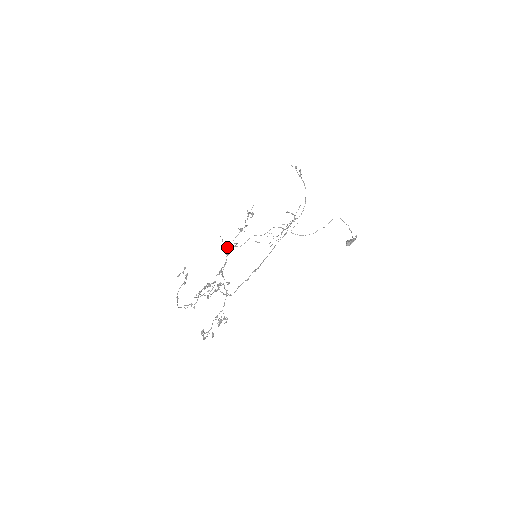
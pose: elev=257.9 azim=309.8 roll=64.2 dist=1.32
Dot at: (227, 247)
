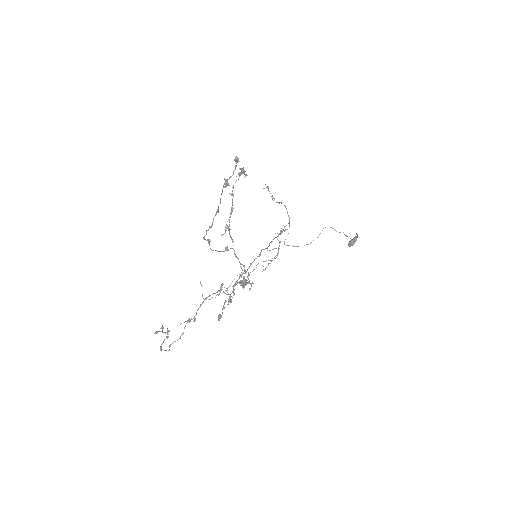
Dot at: (210, 299)
